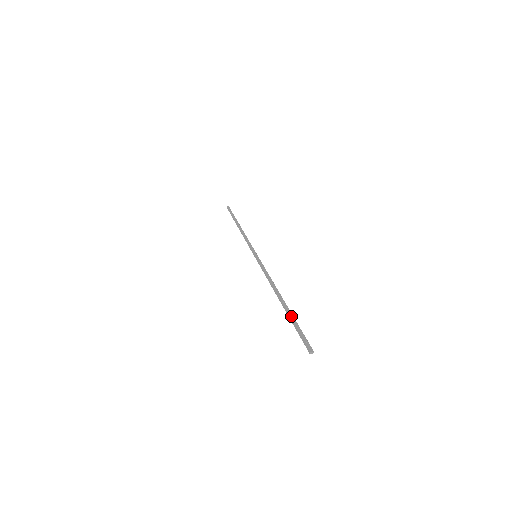
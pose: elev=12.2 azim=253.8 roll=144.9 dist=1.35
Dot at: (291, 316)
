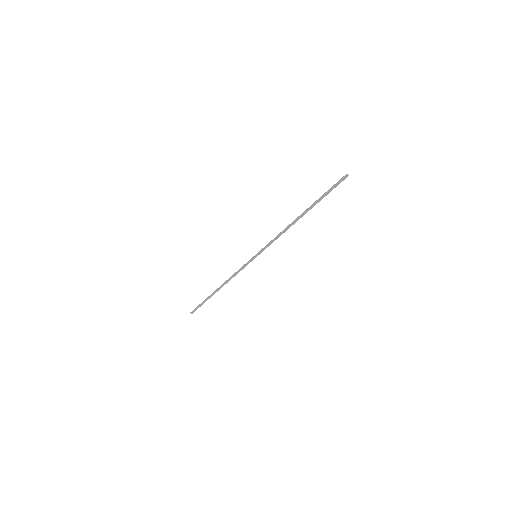
Dot at: (318, 200)
